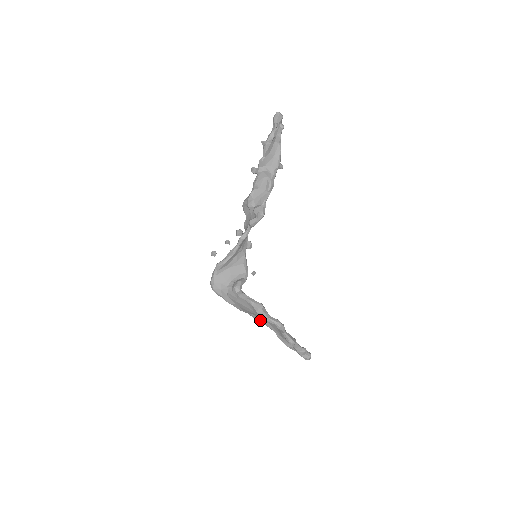
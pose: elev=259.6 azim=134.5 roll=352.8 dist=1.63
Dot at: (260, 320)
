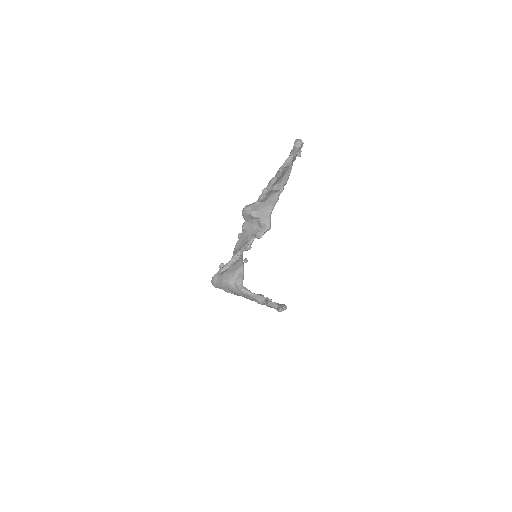
Dot at: occluded
